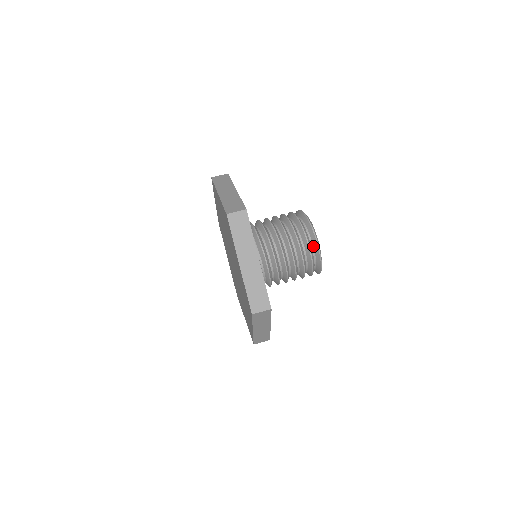
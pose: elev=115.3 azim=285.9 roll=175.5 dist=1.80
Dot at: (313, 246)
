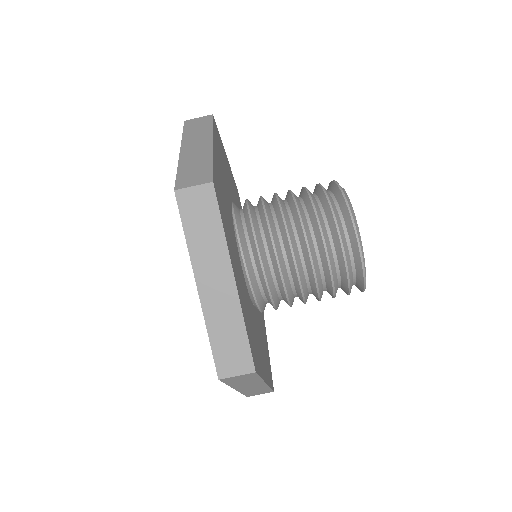
Dot at: (351, 248)
